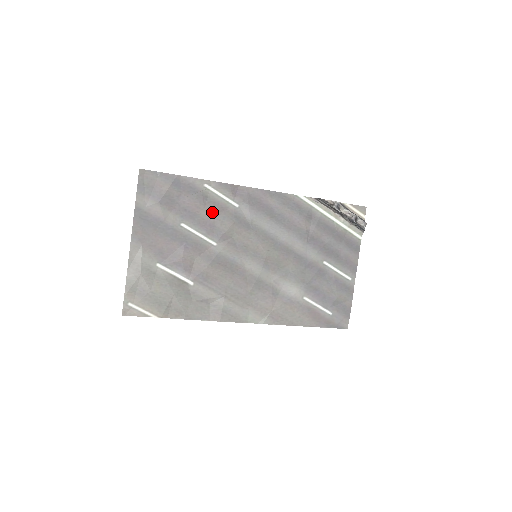
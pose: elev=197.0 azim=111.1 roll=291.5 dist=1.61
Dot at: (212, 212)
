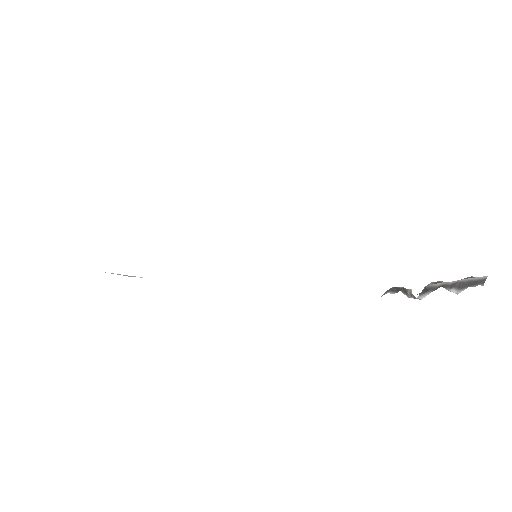
Dot at: occluded
